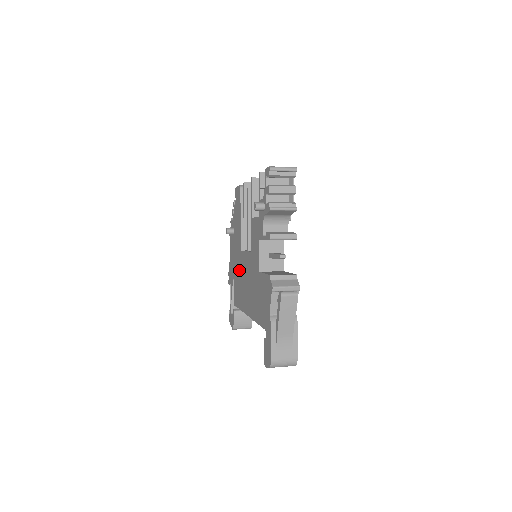
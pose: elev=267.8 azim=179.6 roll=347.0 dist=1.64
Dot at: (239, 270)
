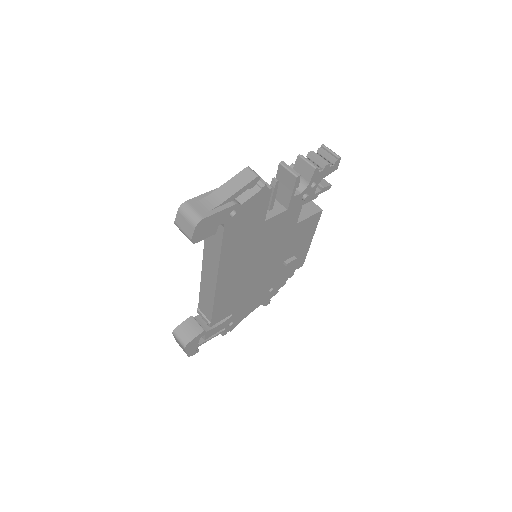
Dot at: occluded
